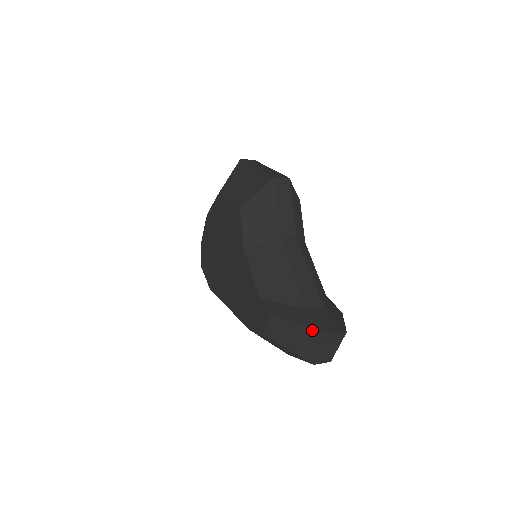
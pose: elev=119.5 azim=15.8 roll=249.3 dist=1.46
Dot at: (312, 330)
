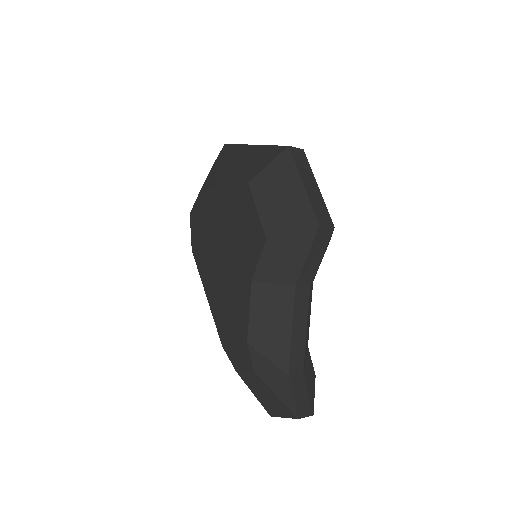
Dot at: (285, 406)
